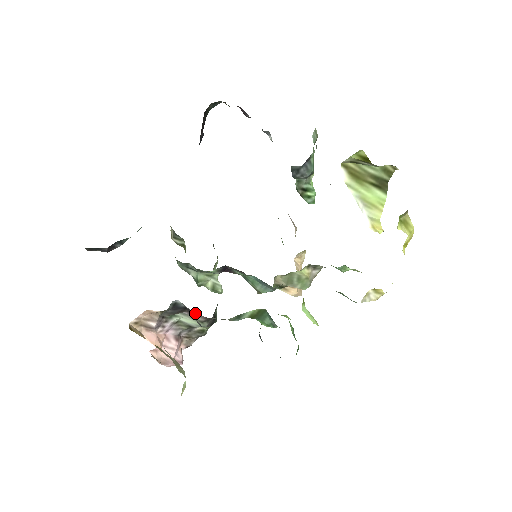
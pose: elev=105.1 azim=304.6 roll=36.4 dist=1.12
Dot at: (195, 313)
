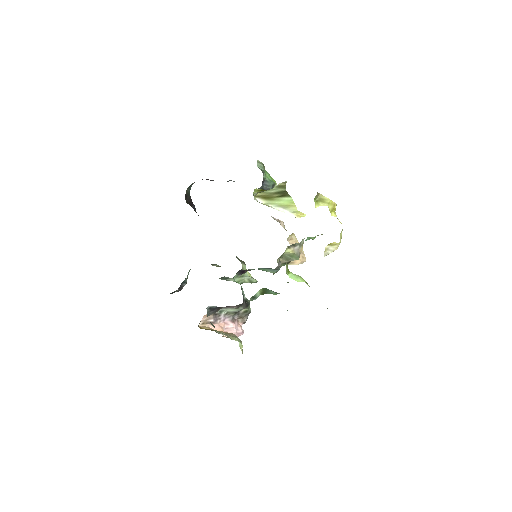
Dot at: occluded
